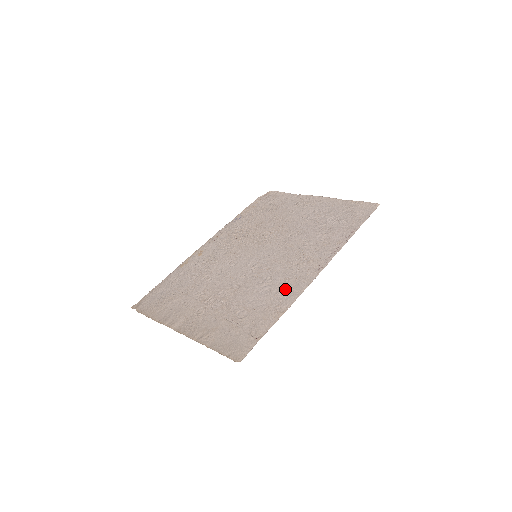
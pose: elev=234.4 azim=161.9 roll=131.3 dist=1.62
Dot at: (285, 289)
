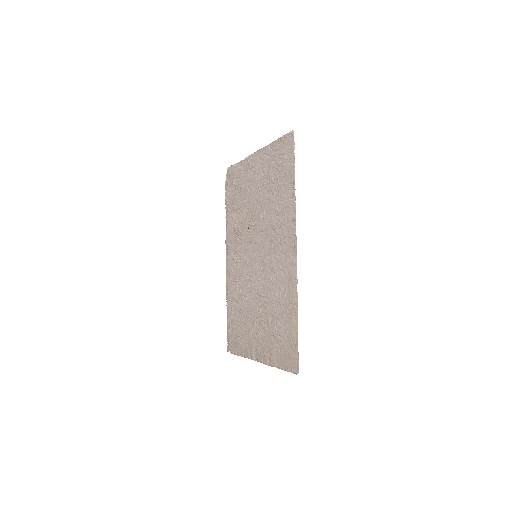
Dot at: (287, 284)
